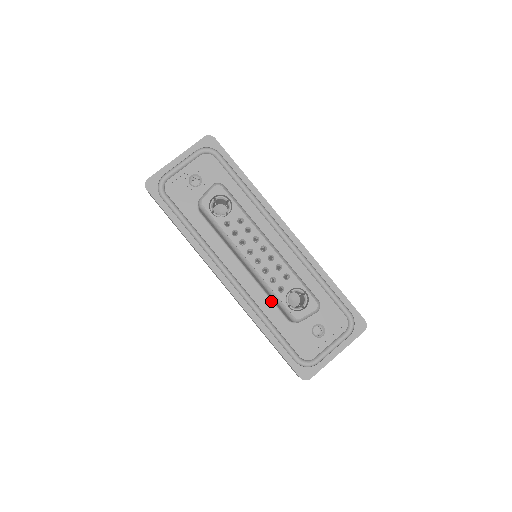
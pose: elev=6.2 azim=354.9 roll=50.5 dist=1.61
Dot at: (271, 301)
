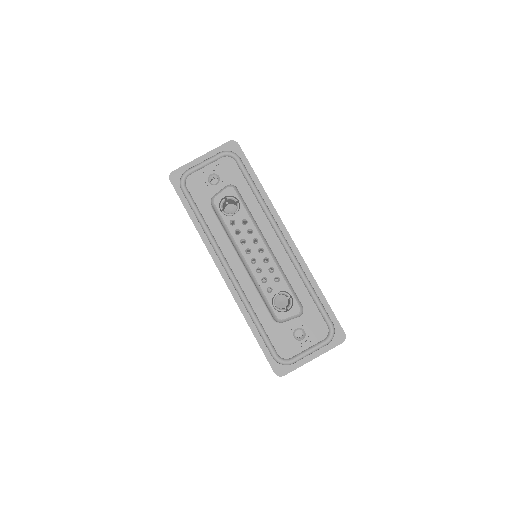
Dot at: (261, 299)
